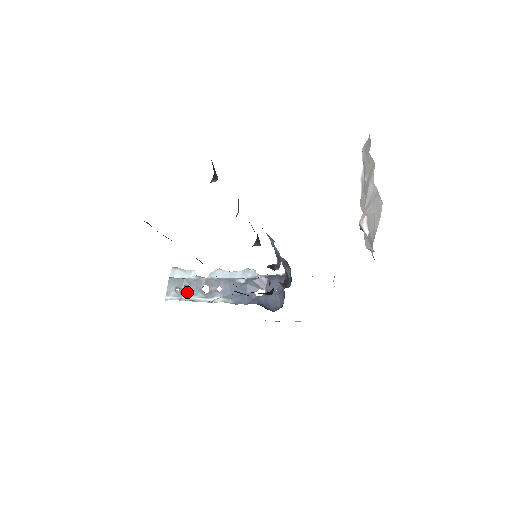
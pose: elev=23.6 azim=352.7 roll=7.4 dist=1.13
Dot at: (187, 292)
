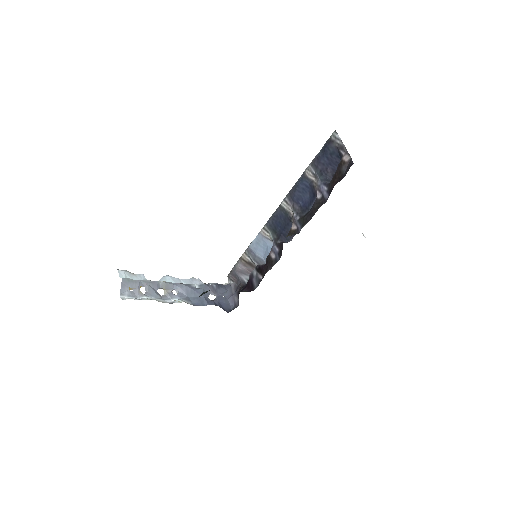
Dot at: occluded
